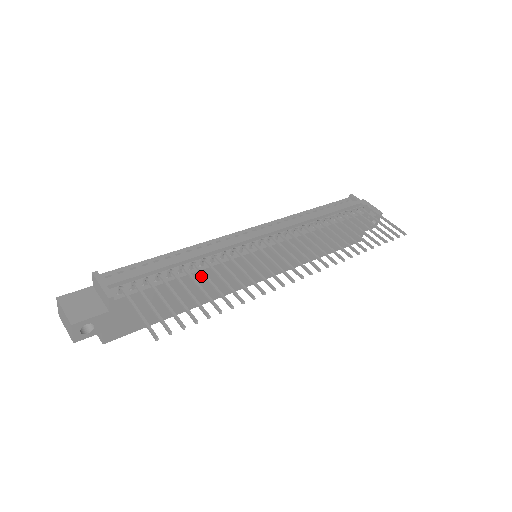
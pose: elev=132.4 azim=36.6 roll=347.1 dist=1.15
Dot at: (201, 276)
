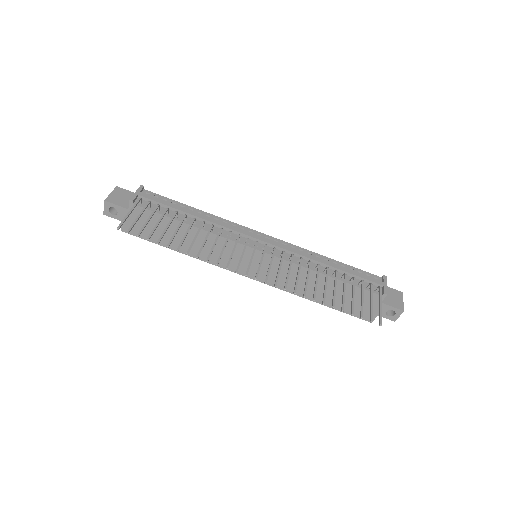
Dot at: occluded
